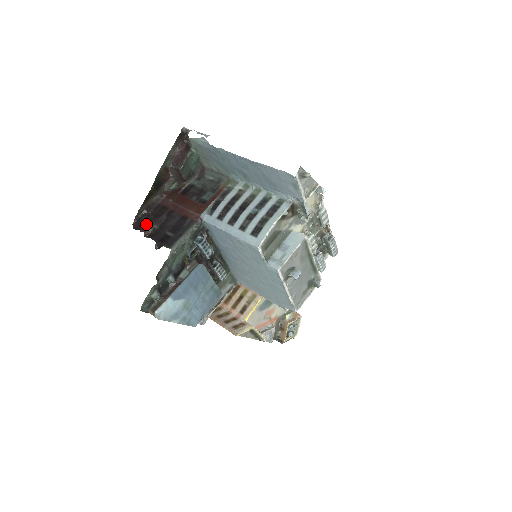
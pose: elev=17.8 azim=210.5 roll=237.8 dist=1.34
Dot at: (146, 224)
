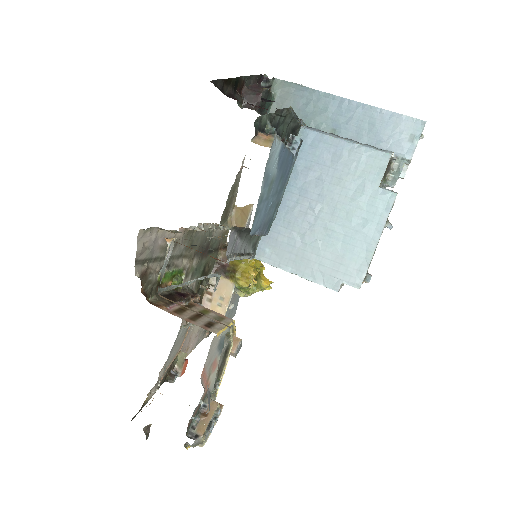
Dot at: occluded
